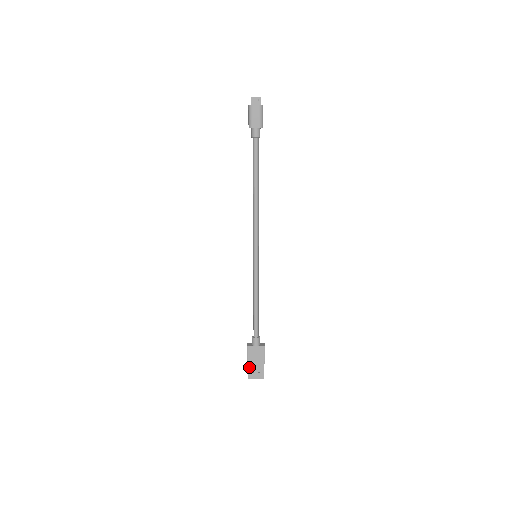
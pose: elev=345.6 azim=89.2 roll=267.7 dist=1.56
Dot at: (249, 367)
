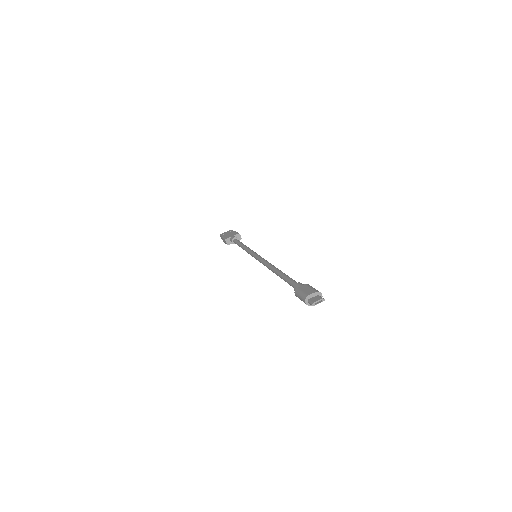
Dot at: occluded
